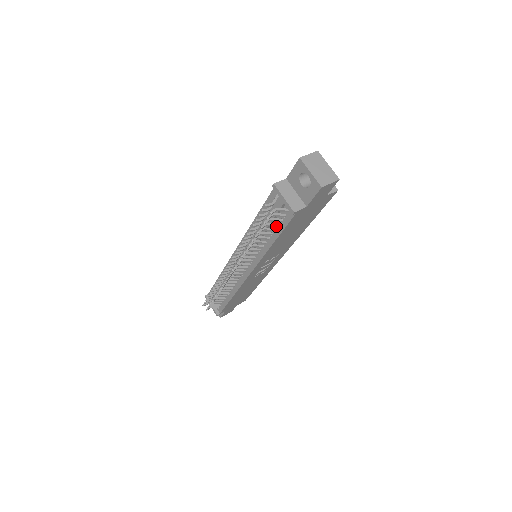
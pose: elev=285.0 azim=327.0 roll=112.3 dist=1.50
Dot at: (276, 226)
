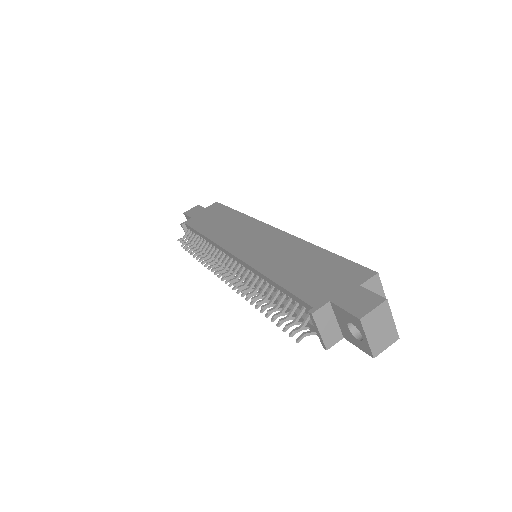
Dot at: occluded
